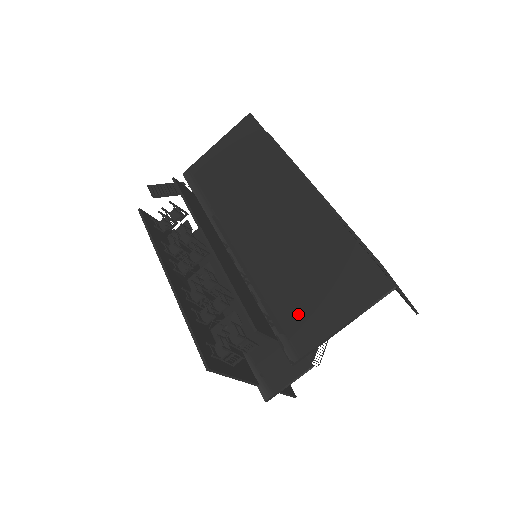
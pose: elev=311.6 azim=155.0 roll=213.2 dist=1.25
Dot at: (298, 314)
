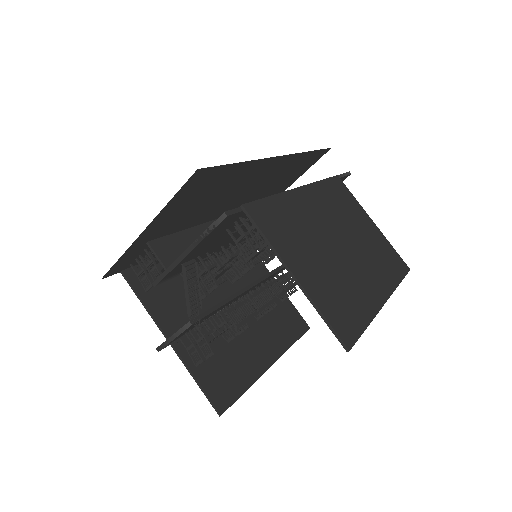
Dot at: occluded
